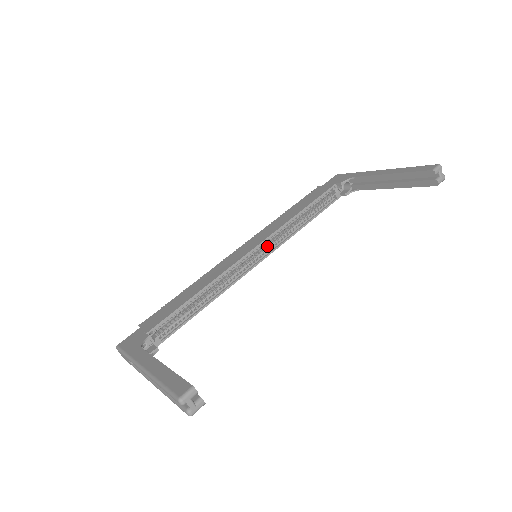
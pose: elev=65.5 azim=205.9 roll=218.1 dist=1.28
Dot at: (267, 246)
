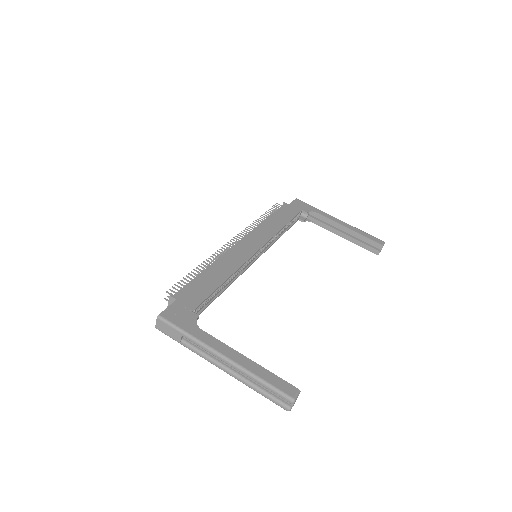
Dot at: occluded
